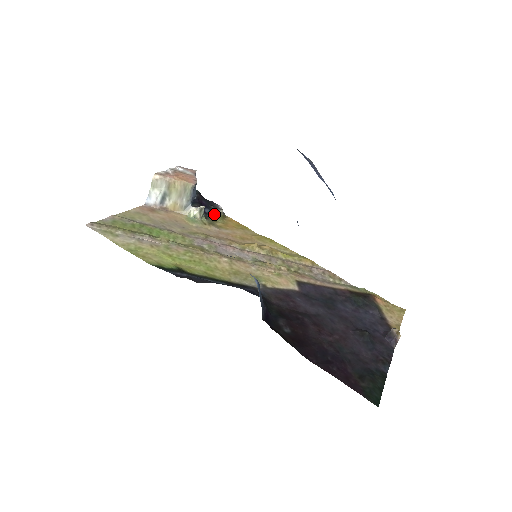
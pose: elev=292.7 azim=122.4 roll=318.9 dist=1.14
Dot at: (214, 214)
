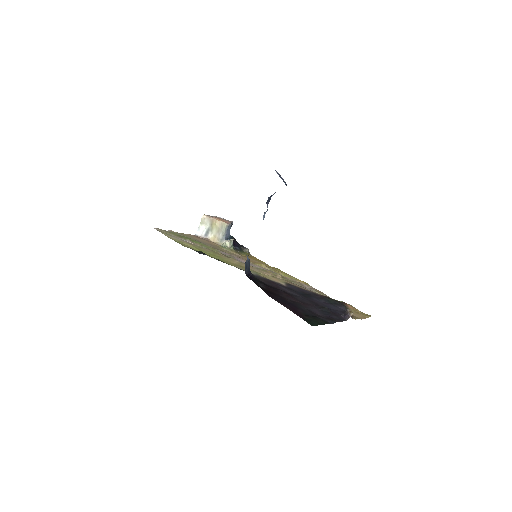
Dot at: (242, 251)
